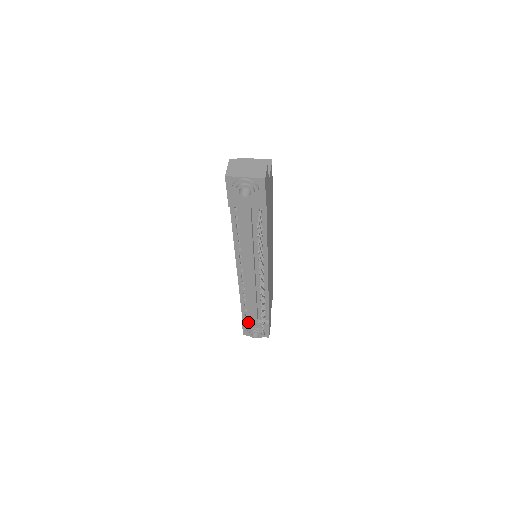
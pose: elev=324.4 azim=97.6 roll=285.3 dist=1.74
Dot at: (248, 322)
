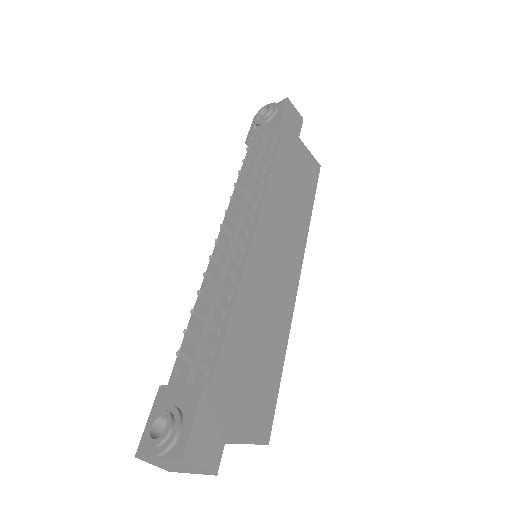
Dot at: (169, 388)
